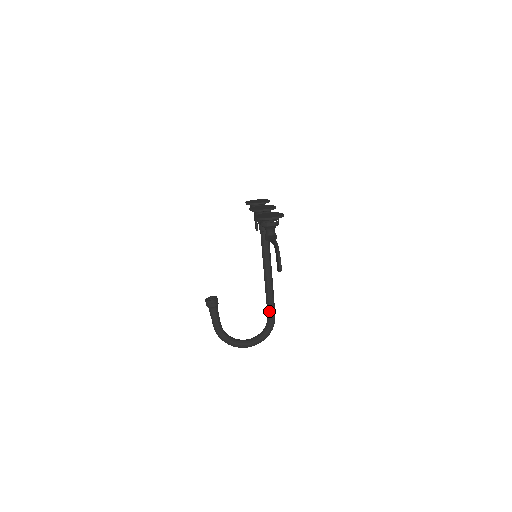
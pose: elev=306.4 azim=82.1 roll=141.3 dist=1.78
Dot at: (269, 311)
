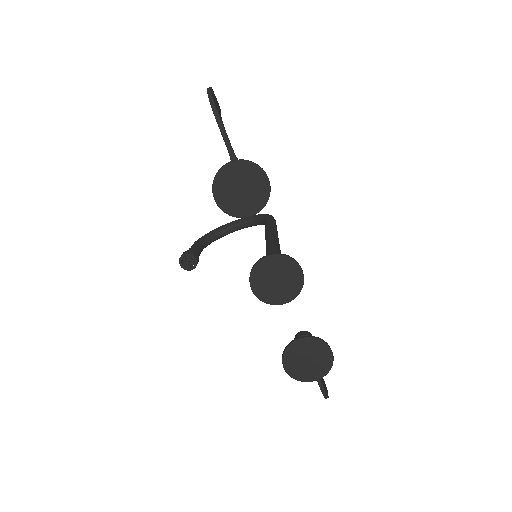
Dot at: occluded
